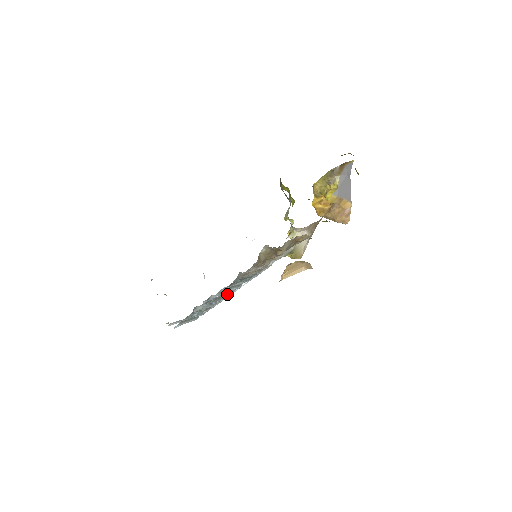
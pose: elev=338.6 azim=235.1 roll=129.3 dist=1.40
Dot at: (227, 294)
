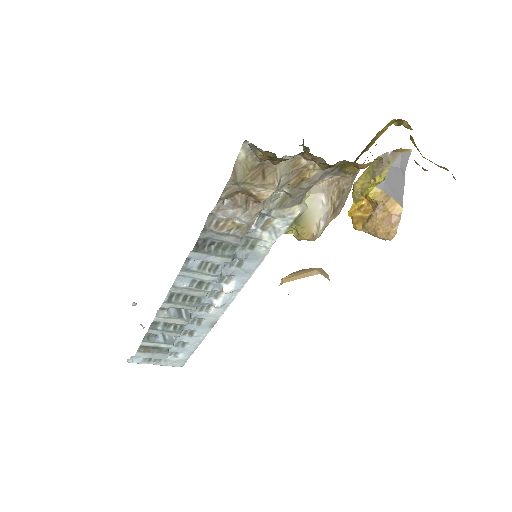
Dot at: (201, 295)
